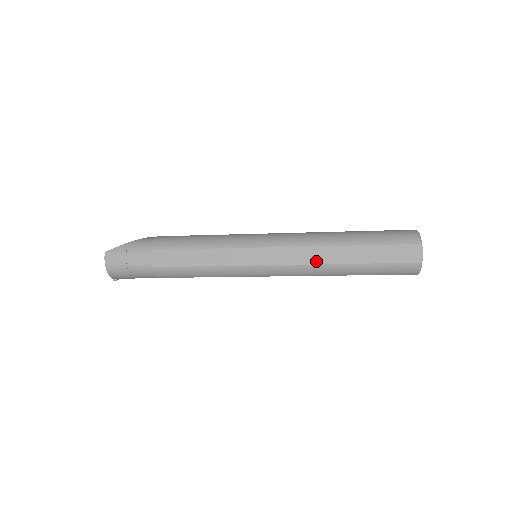
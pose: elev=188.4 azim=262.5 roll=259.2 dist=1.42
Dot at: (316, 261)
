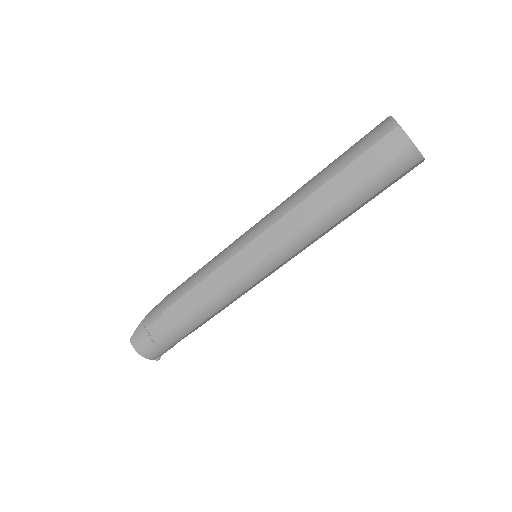
Dot at: (305, 221)
